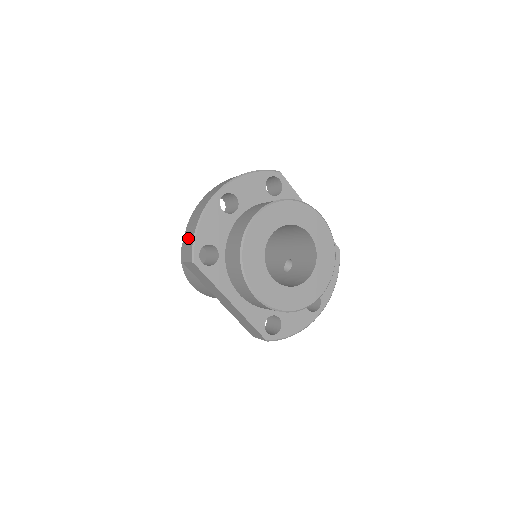
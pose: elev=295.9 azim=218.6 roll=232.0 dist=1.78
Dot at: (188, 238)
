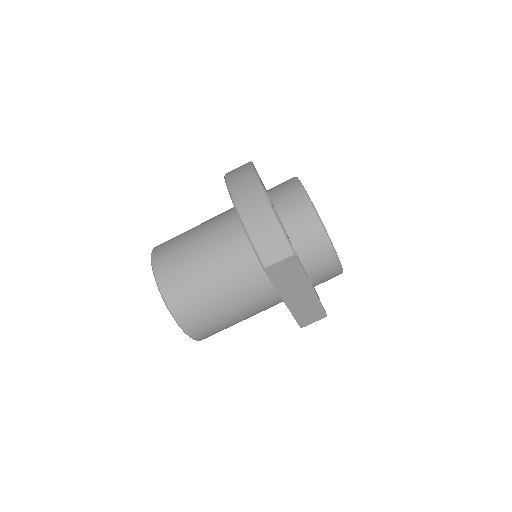
Dot at: (267, 237)
